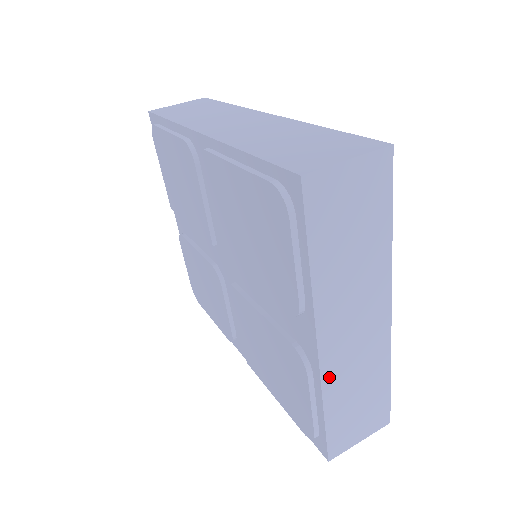
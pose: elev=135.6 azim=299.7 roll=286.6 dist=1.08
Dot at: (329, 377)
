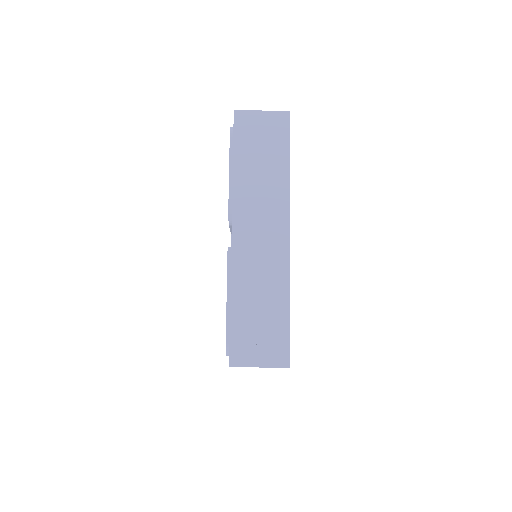
Dot at: occluded
